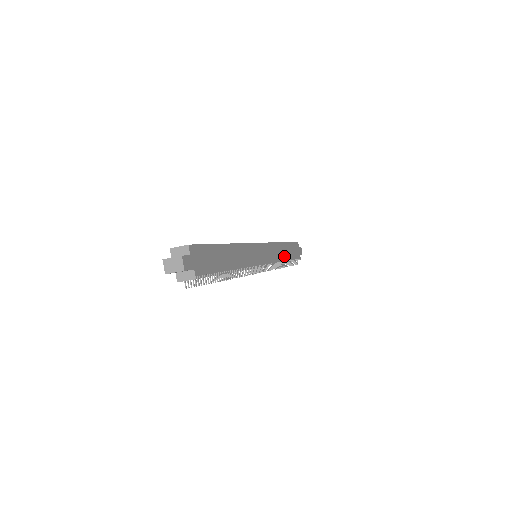
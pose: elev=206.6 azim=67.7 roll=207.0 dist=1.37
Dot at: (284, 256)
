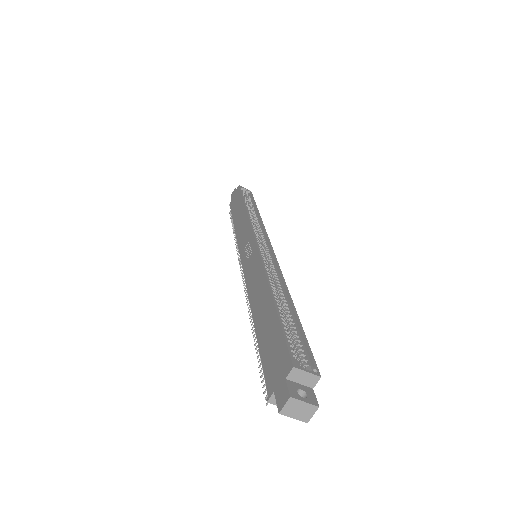
Dot at: occluded
